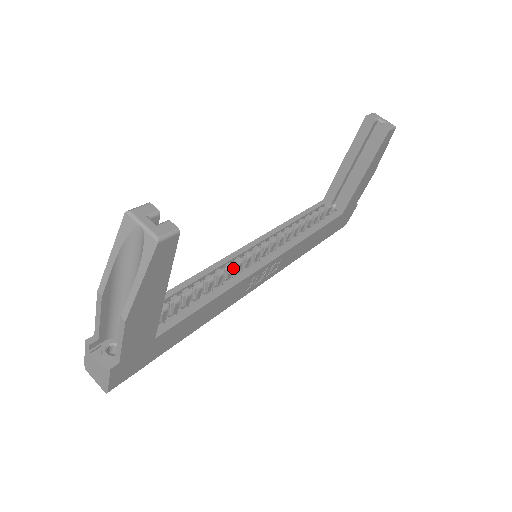
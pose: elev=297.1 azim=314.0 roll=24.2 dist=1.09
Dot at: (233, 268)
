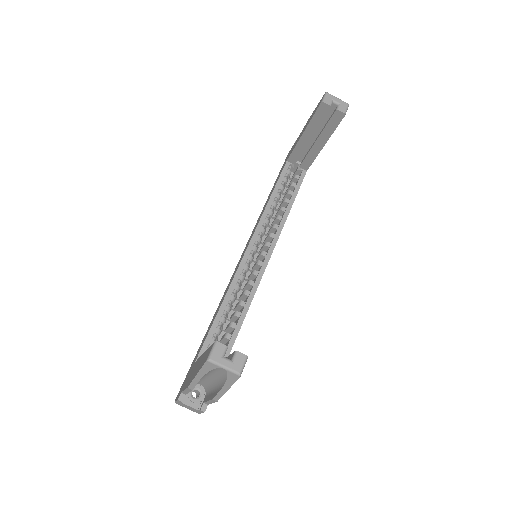
Dot at: occluded
